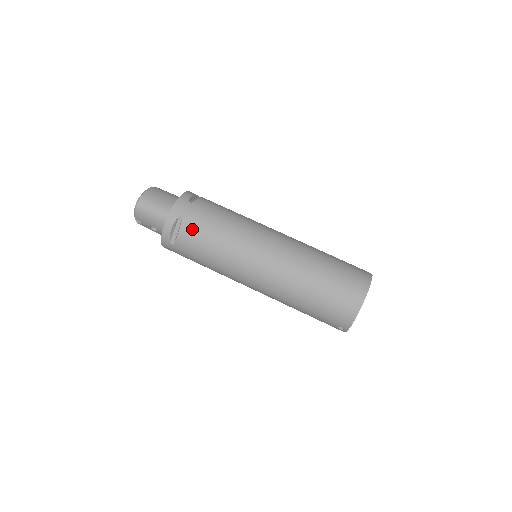
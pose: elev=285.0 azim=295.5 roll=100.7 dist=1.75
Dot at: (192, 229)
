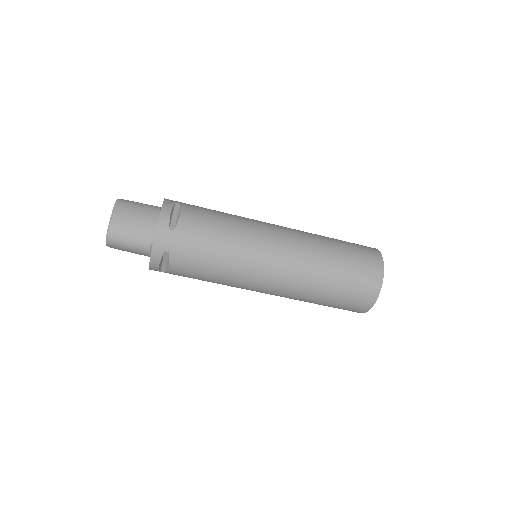
Dot at: (184, 262)
